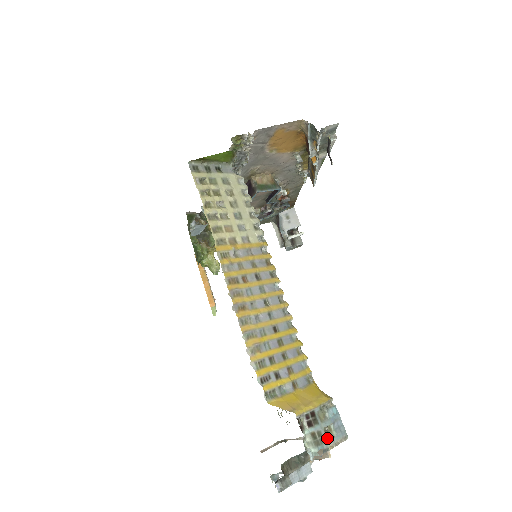
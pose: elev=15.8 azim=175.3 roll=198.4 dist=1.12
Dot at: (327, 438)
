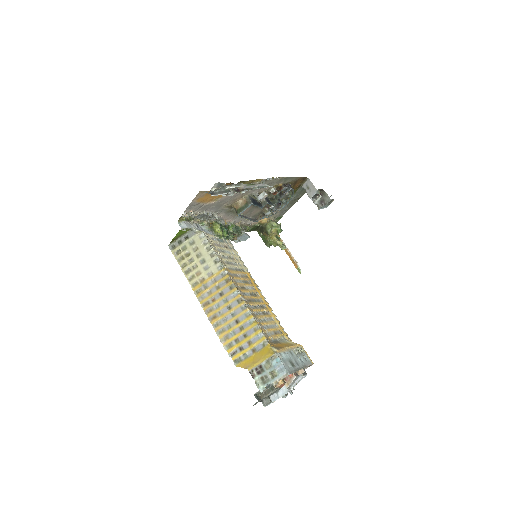
Dot at: (272, 378)
